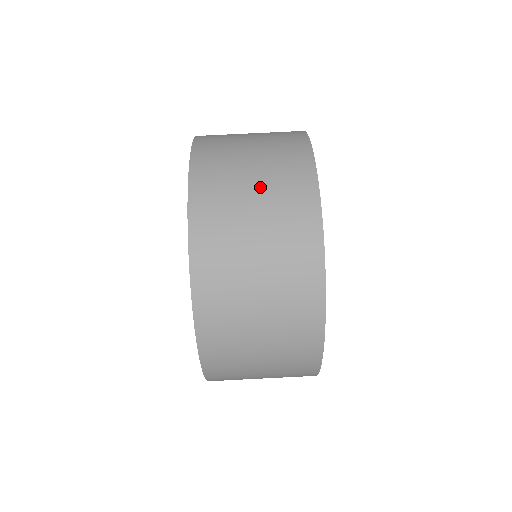
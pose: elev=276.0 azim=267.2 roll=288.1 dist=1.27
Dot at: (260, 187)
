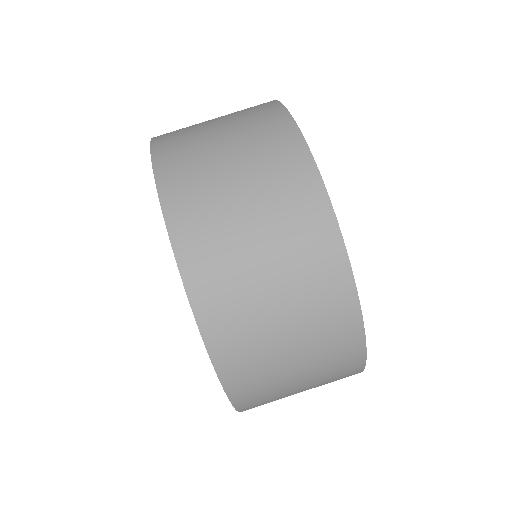
Dot at: (233, 144)
